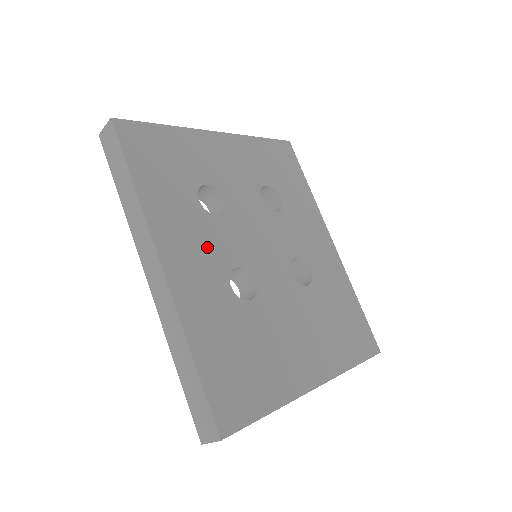
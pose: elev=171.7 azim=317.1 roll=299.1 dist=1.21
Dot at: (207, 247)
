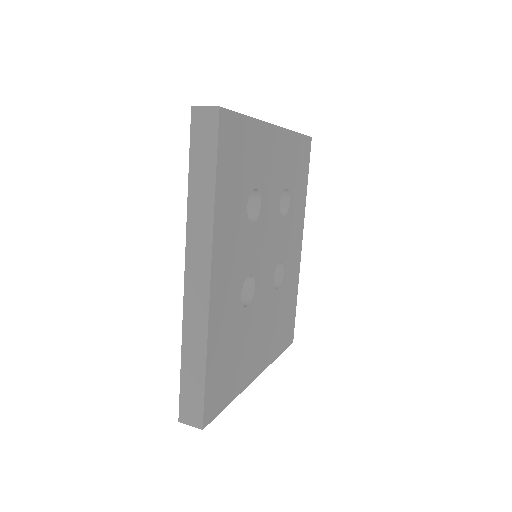
Dot at: (239, 257)
